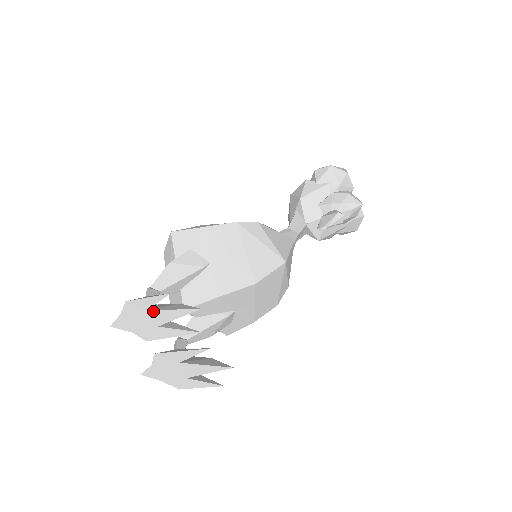
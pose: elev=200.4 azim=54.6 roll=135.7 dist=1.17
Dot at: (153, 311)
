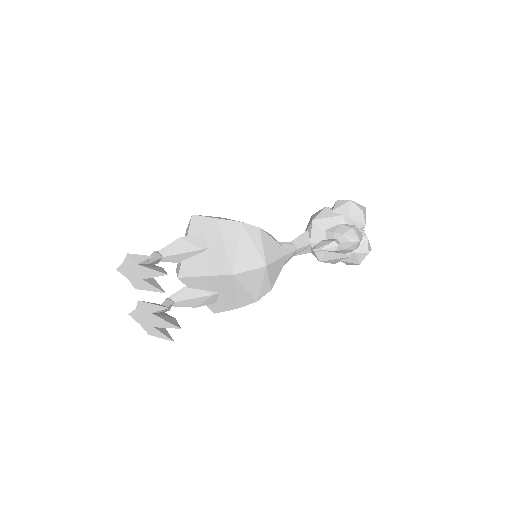
Dot at: (141, 266)
